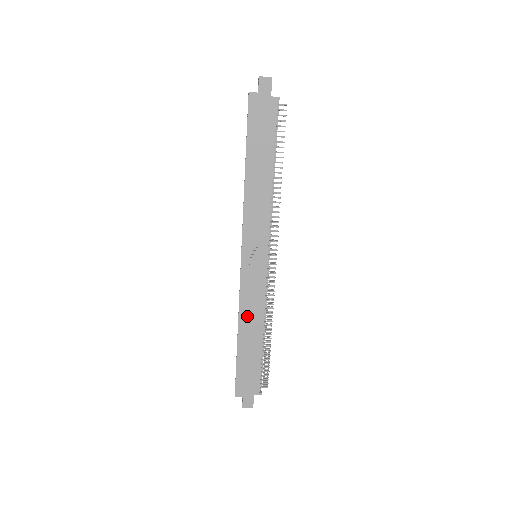
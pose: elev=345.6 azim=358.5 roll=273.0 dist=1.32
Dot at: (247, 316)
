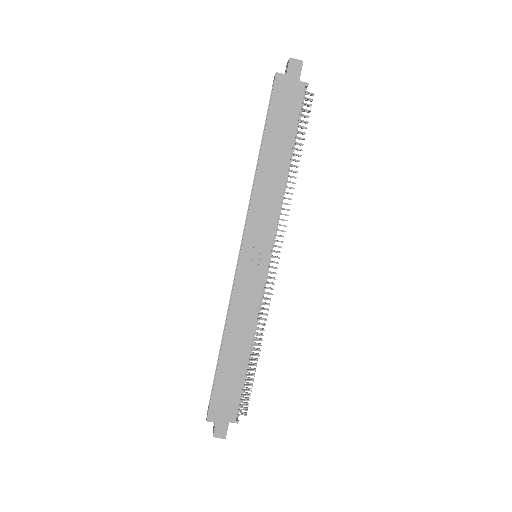
Dot at: (236, 324)
